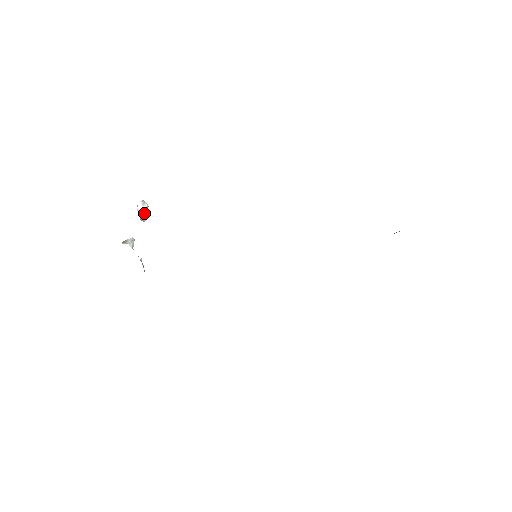
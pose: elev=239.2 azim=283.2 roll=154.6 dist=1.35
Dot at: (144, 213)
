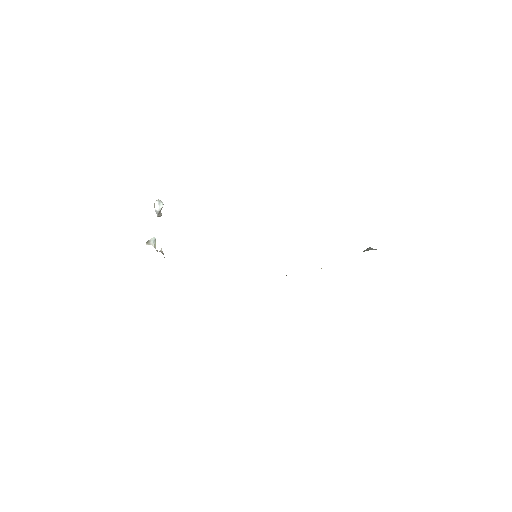
Dot at: (160, 211)
